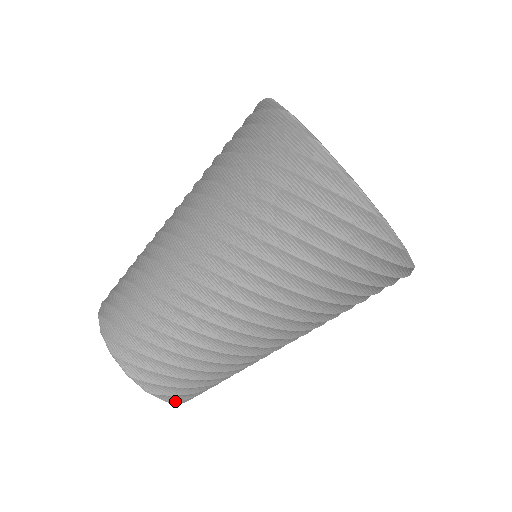
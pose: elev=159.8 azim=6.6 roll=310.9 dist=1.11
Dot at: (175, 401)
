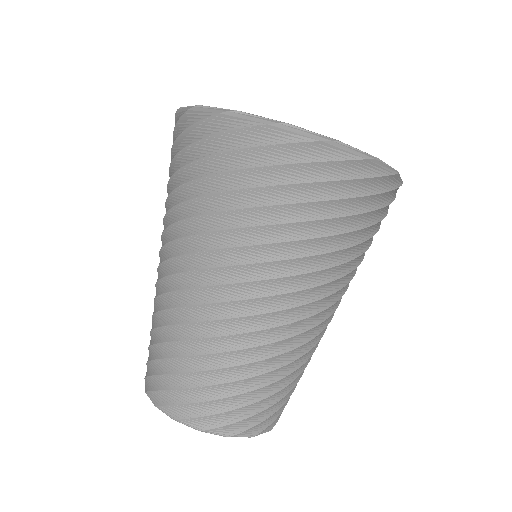
Dot at: (181, 418)
